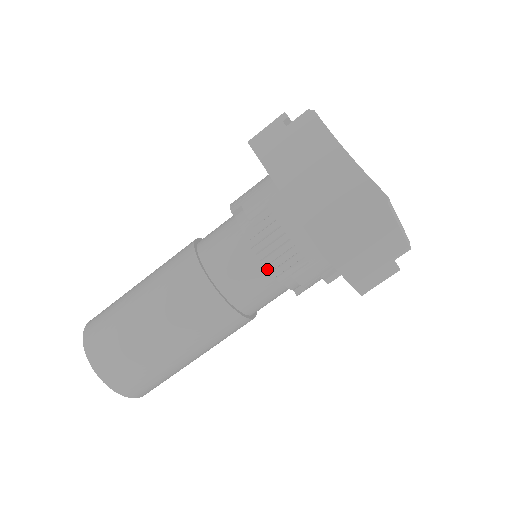
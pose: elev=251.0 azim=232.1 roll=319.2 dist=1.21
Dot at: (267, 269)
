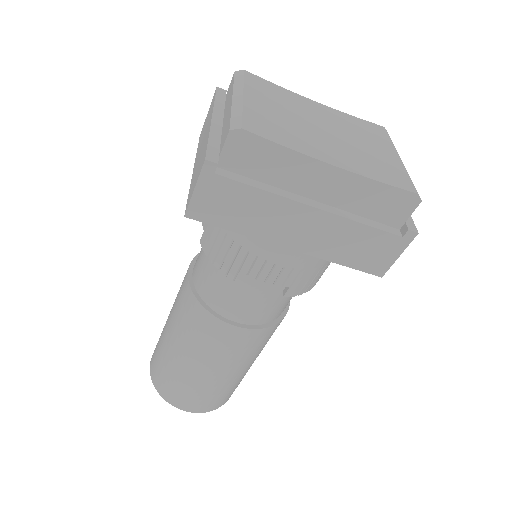
Dot at: occluded
